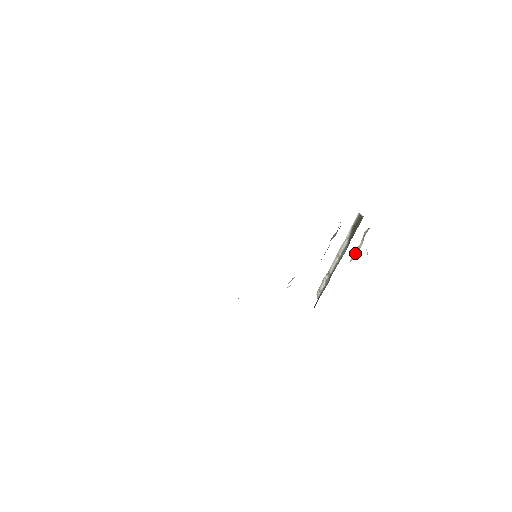
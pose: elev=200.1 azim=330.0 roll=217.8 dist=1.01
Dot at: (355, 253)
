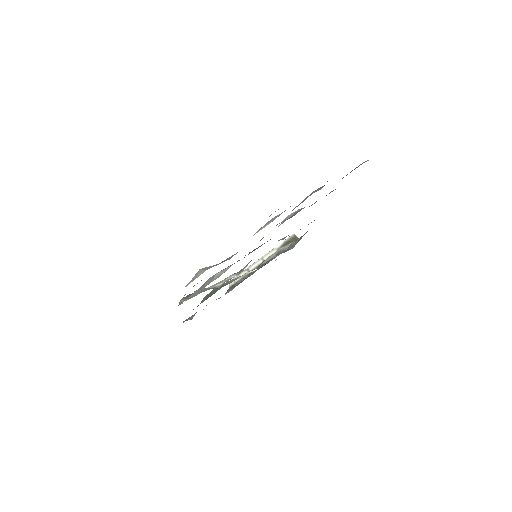
Dot at: occluded
